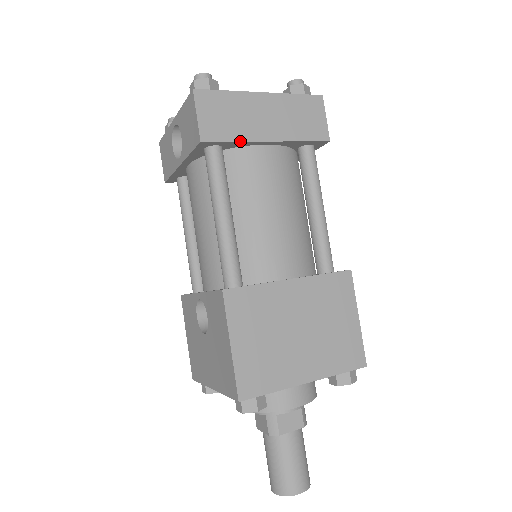
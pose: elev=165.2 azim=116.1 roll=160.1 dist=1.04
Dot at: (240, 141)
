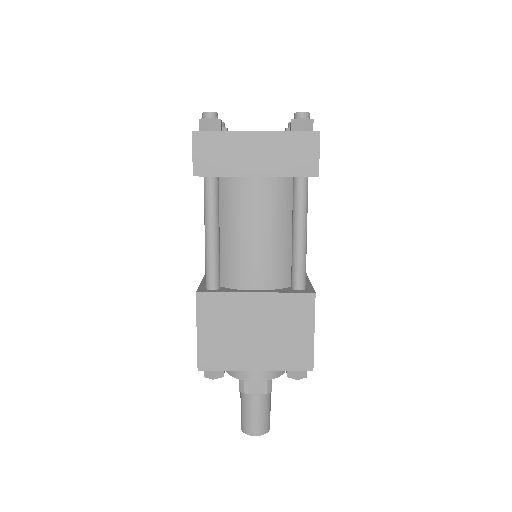
Dot at: (228, 176)
